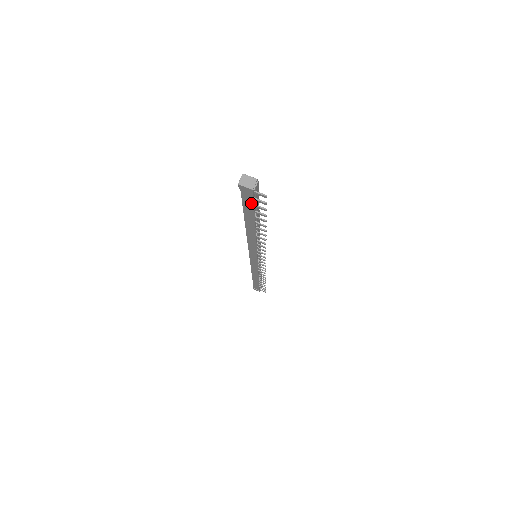
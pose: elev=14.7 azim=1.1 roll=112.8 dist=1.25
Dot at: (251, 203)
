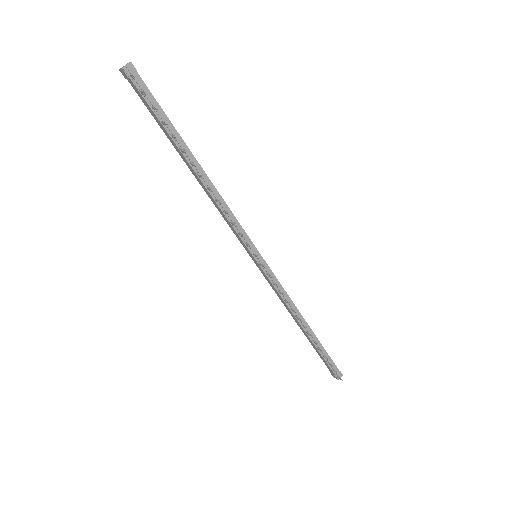
Dot at: (146, 102)
